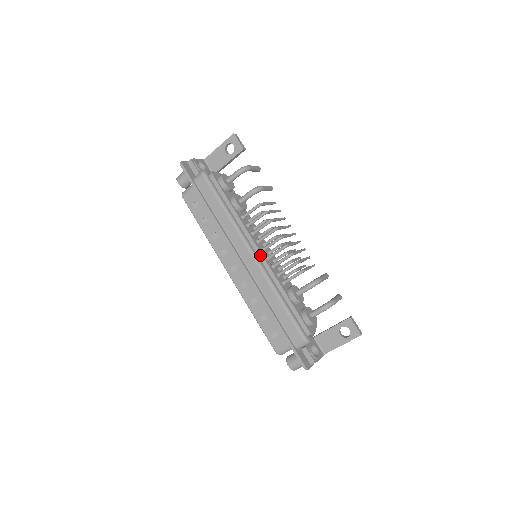
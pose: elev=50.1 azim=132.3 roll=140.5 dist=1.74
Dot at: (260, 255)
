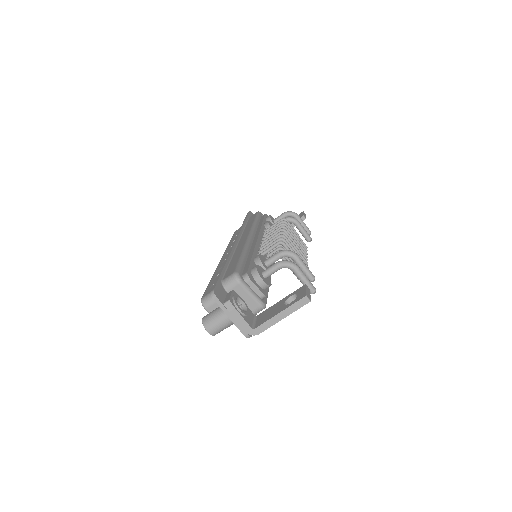
Dot at: (256, 239)
